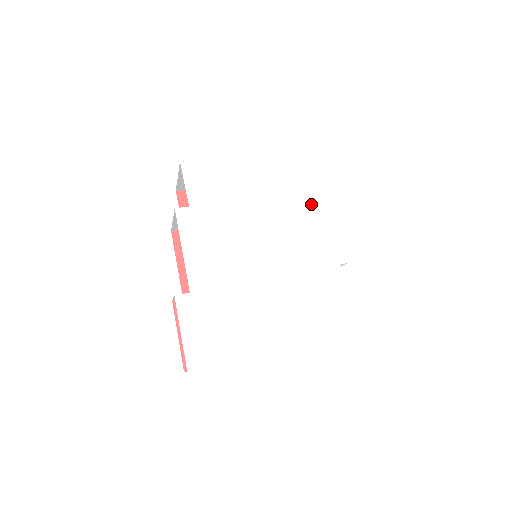
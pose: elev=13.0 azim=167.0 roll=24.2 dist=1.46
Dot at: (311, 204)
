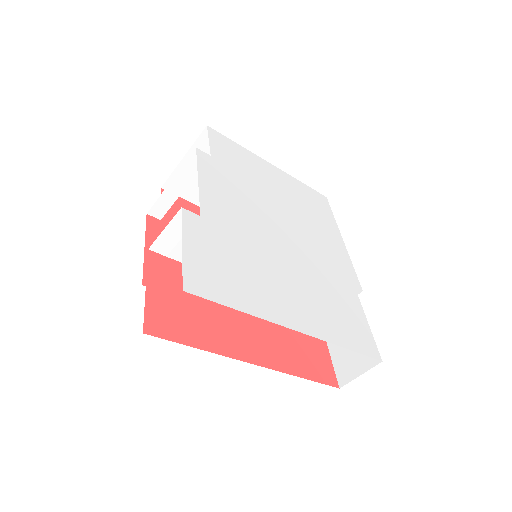
Dot at: (324, 227)
